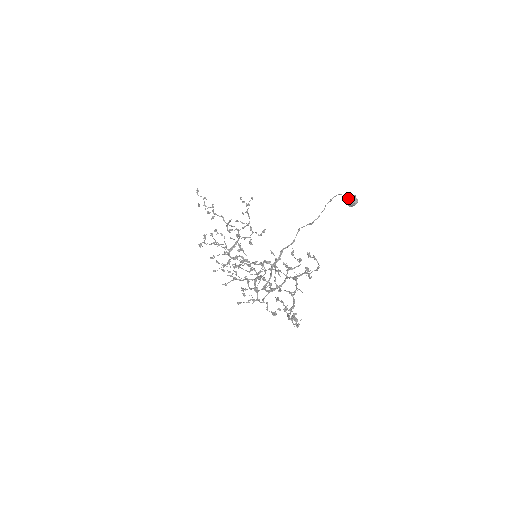
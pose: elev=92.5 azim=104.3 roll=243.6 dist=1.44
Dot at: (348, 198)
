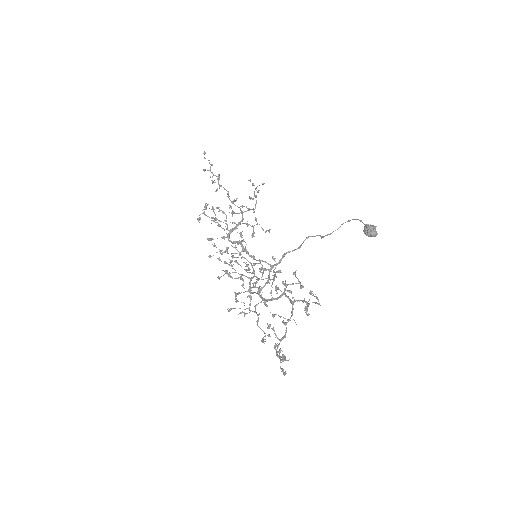
Dot at: (368, 229)
